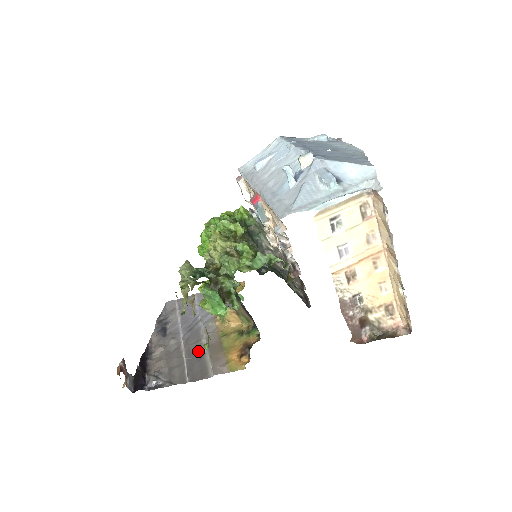
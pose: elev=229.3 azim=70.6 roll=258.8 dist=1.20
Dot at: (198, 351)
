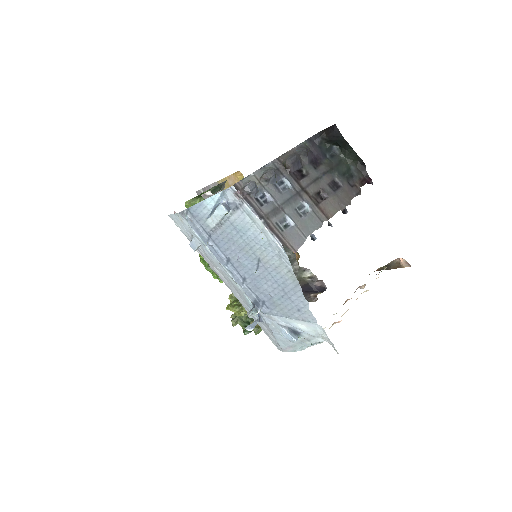
Dot at: occluded
